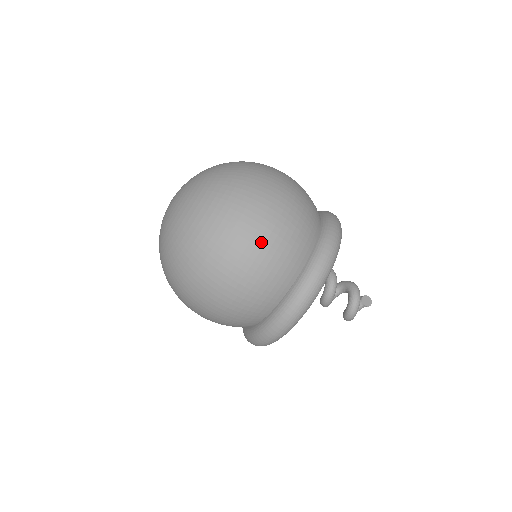
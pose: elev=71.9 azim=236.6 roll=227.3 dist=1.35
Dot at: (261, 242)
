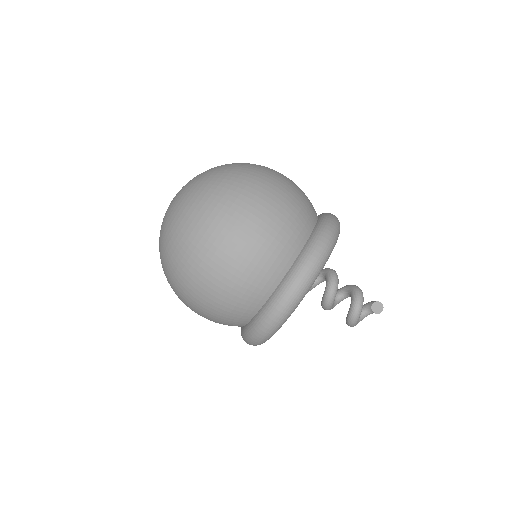
Dot at: (223, 270)
